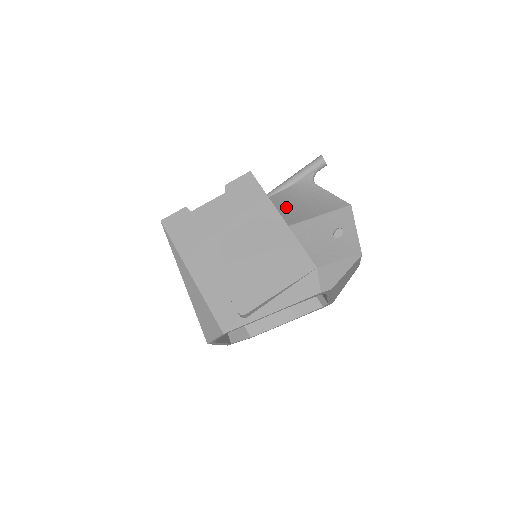
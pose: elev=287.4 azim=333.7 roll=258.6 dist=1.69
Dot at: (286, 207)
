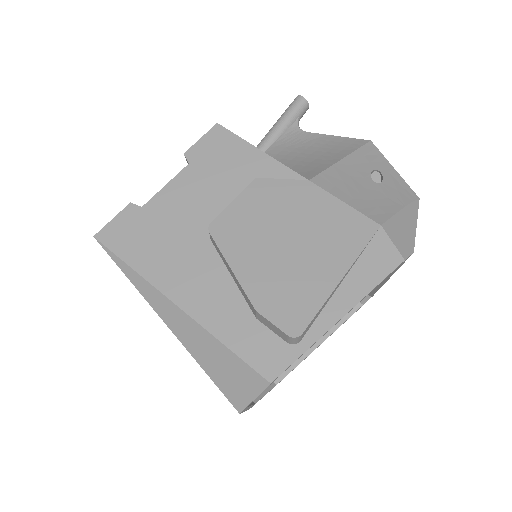
Dot at: occluded
